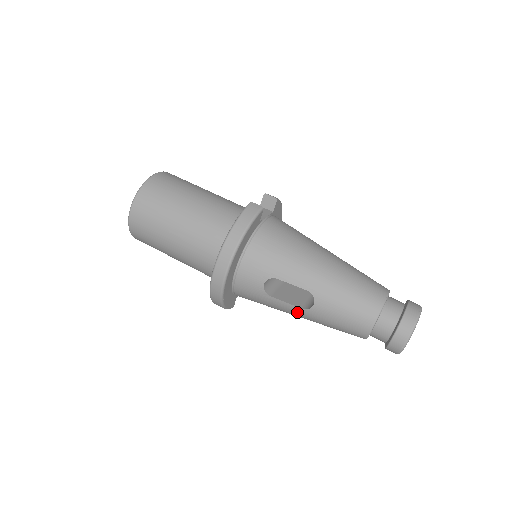
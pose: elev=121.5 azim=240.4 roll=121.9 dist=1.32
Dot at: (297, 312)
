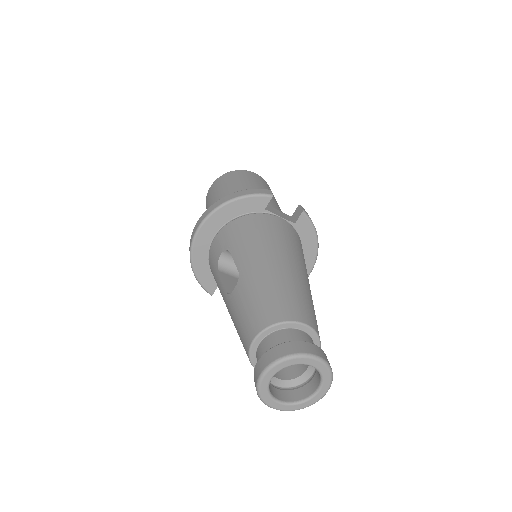
Dot at: (225, 299)
